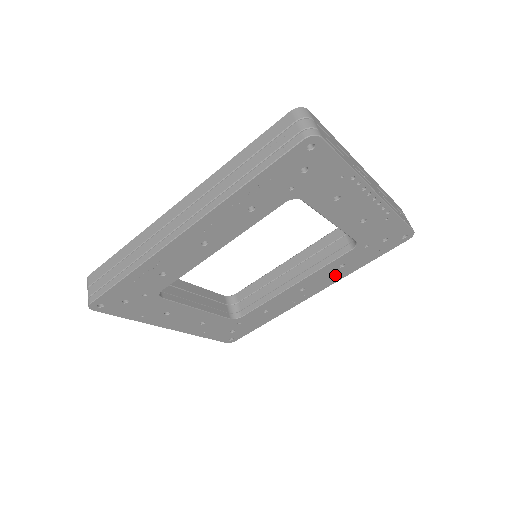
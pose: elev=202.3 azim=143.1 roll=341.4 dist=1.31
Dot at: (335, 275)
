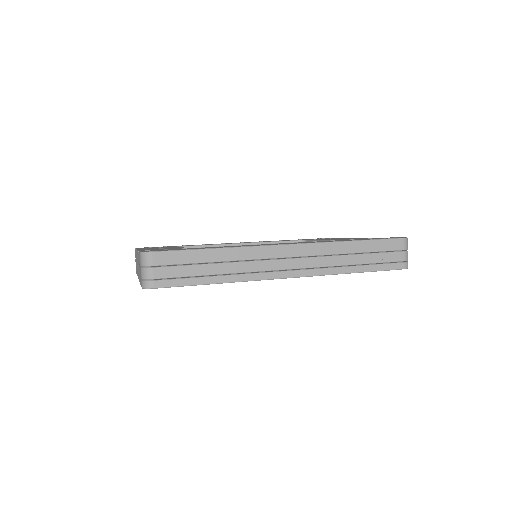
Dot at: occluded
